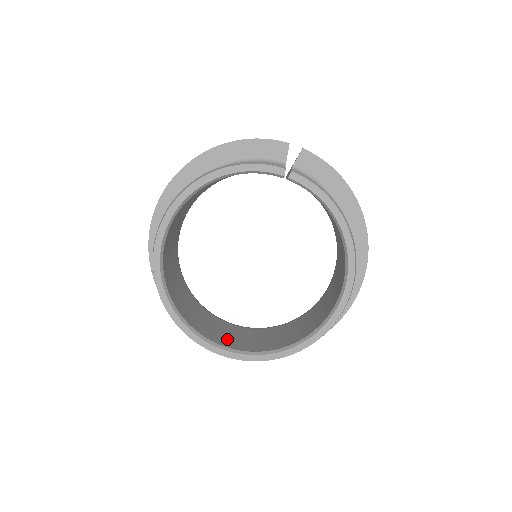
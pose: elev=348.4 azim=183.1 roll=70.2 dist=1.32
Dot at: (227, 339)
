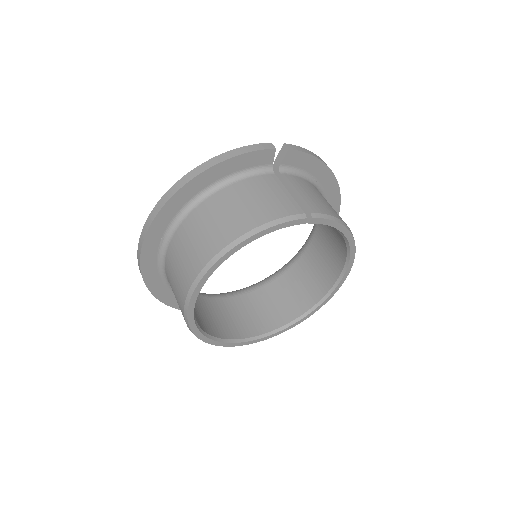
Dot at: (245, 324)
